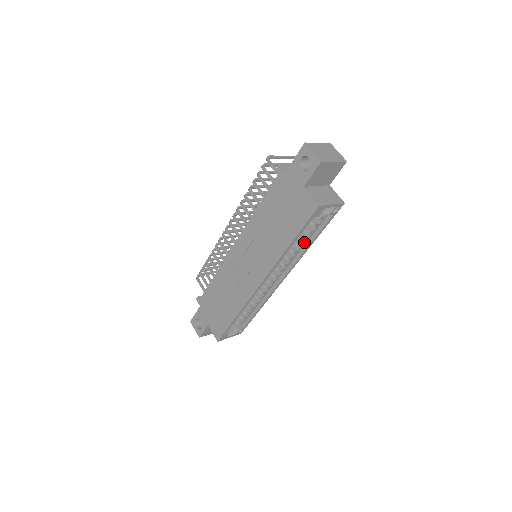
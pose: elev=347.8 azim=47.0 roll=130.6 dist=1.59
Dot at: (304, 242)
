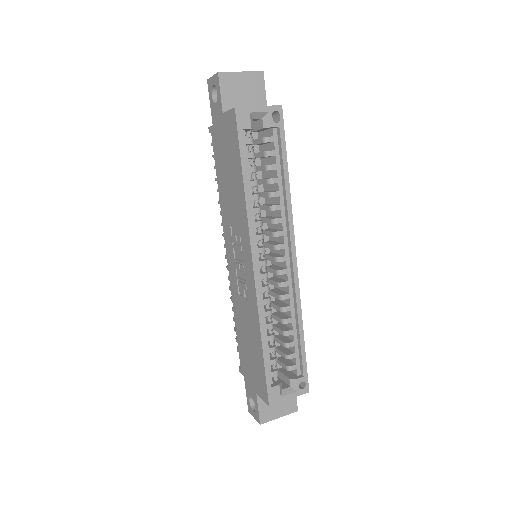
Dot at: (278, 188)
